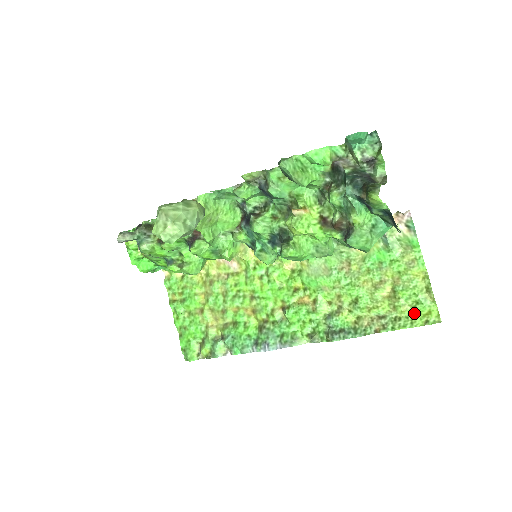
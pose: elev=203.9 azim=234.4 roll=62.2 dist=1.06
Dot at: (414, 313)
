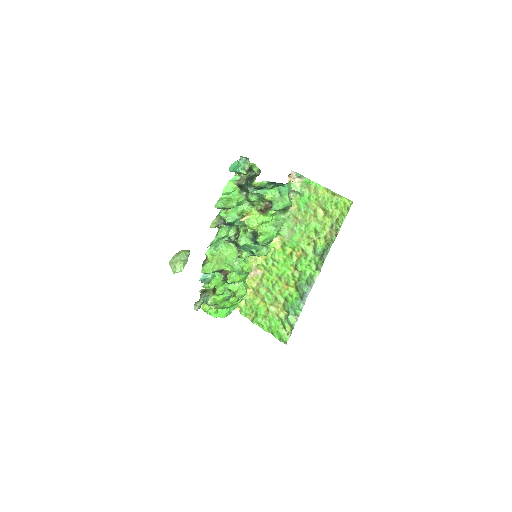
Dot at: (340, 210)
